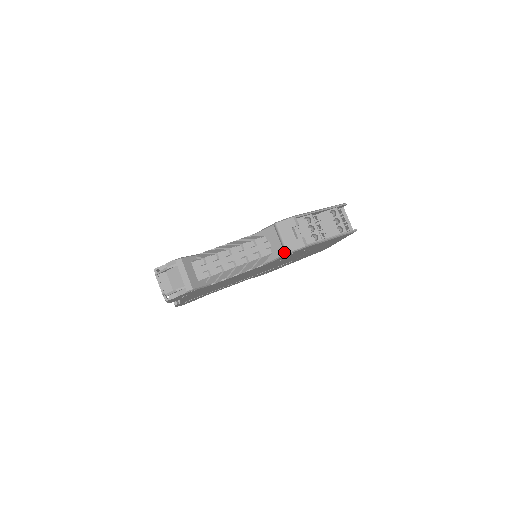
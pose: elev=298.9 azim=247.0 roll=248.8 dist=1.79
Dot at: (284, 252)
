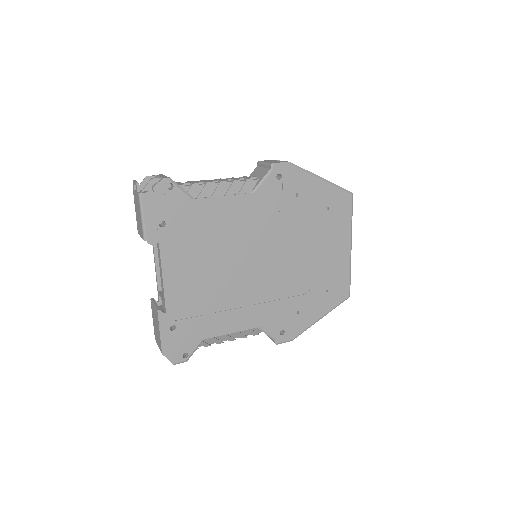
Dot at: (269, 169)
